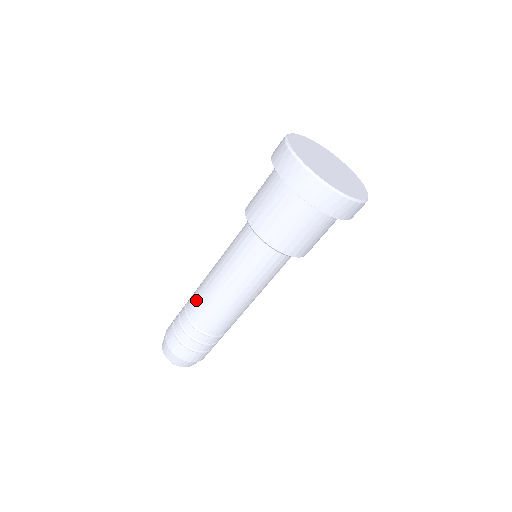
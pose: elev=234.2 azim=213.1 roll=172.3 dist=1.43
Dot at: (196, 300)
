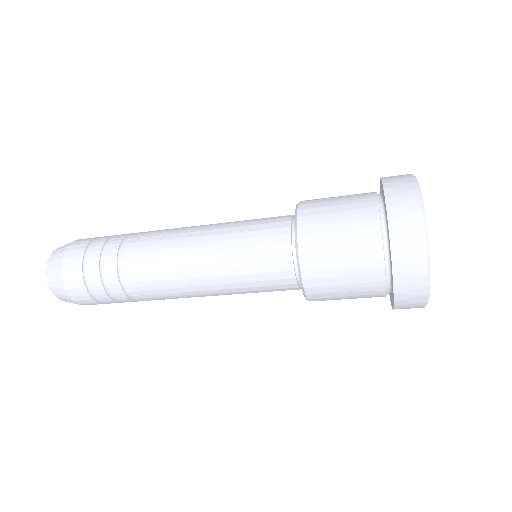
Dot at: (147, 254)
